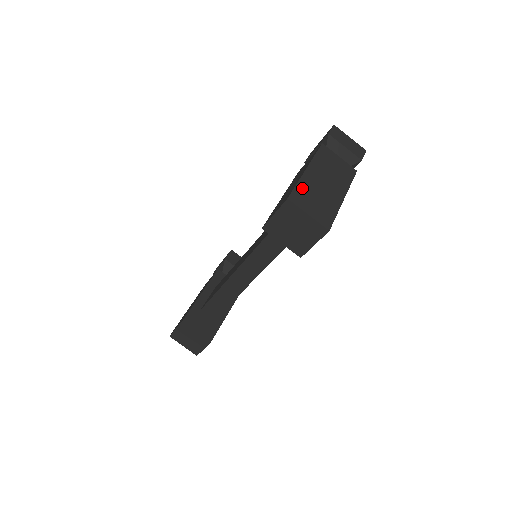
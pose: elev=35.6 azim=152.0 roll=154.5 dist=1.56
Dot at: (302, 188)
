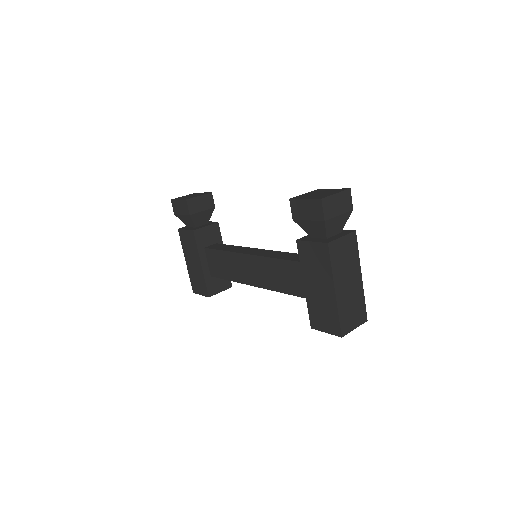
Dot at: (342, 315)
